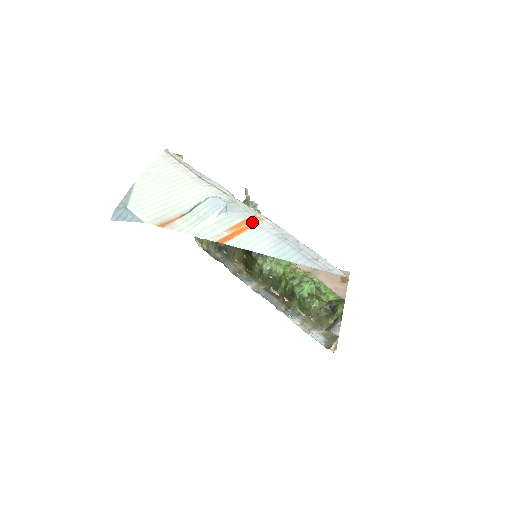
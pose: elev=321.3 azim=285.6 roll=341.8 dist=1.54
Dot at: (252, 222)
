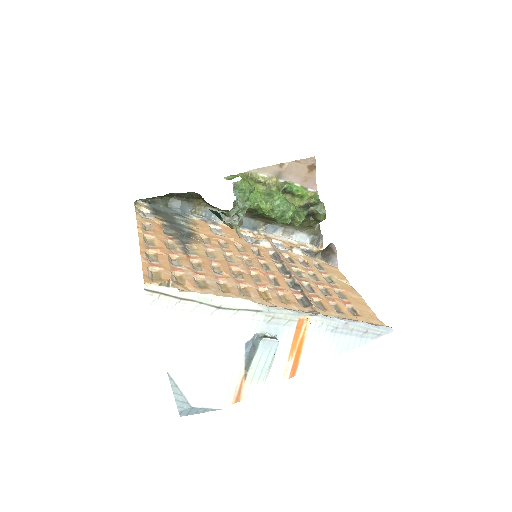
Dot at: (302, 331)
